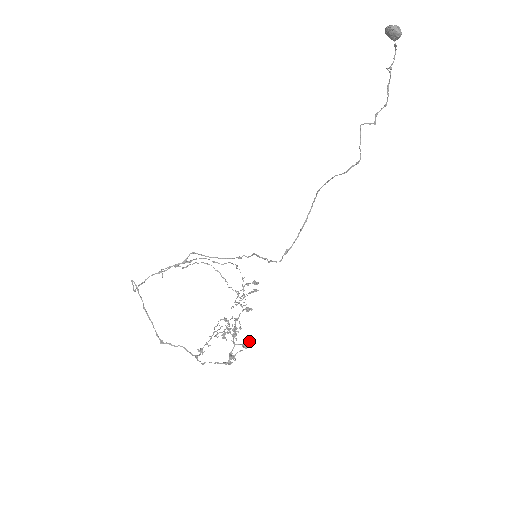
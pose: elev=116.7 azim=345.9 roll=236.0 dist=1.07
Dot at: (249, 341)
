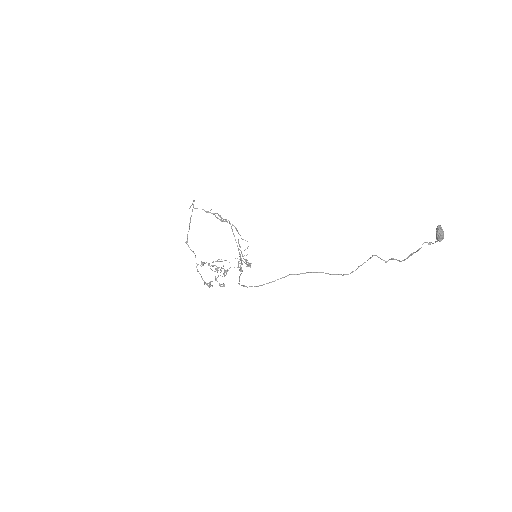
Dot at: occluded
